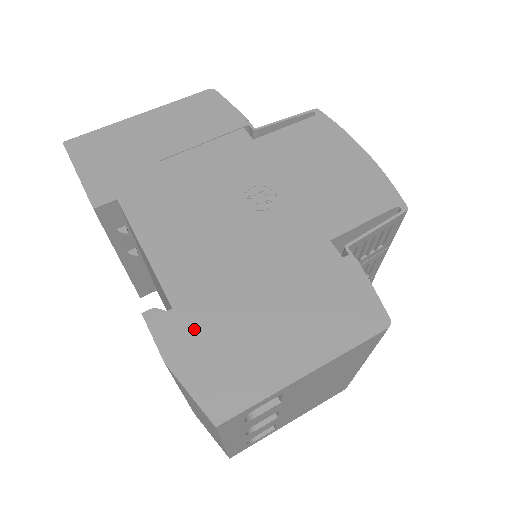
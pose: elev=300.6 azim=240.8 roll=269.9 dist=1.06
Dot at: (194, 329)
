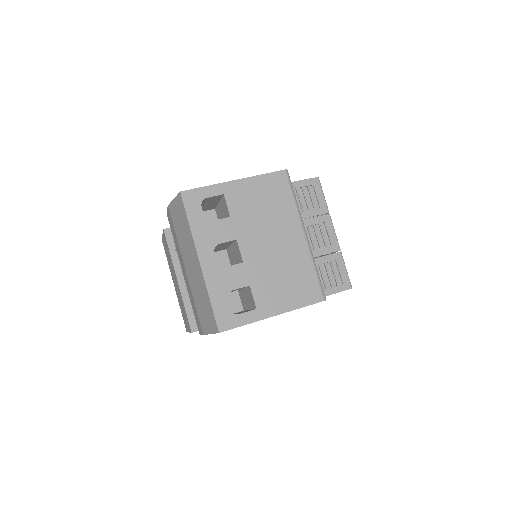
Dot at: occluded
